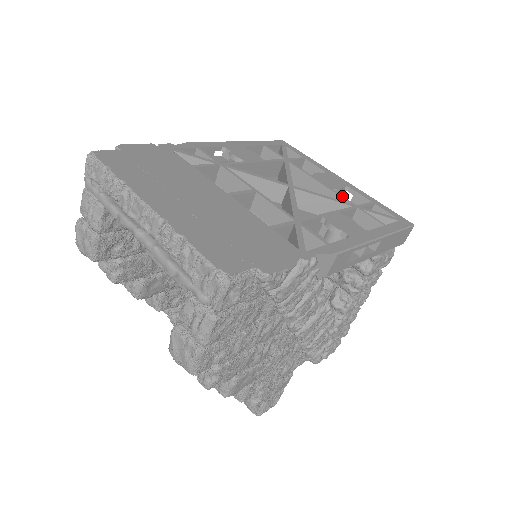
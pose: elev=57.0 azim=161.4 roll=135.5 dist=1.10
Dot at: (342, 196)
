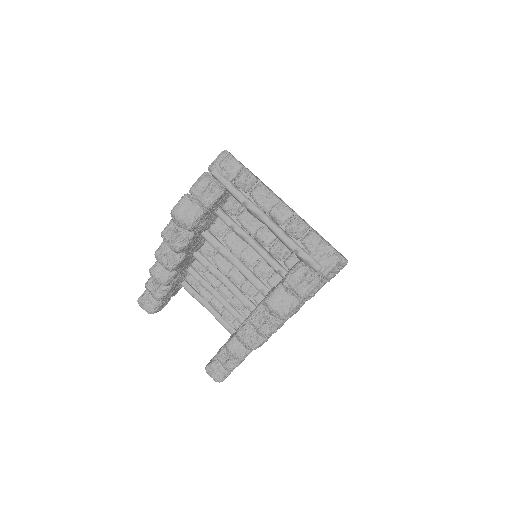
Dot at: occluded
